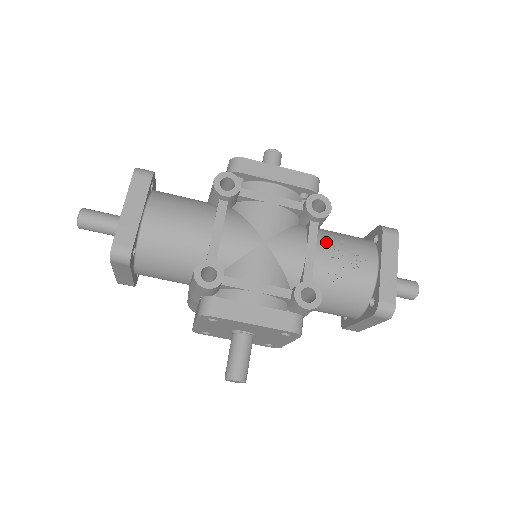
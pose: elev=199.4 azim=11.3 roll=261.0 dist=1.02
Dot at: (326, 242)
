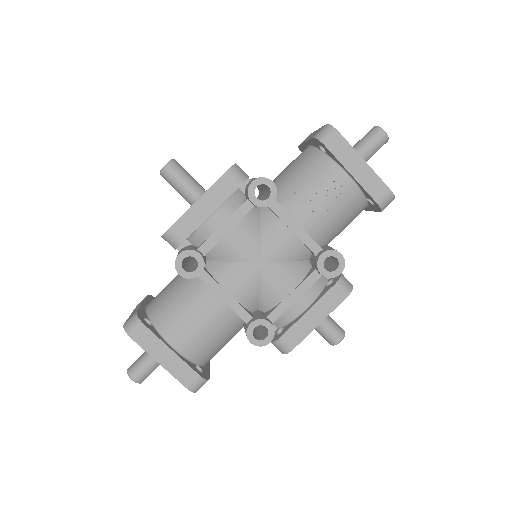
Dot at: (296, 205)
